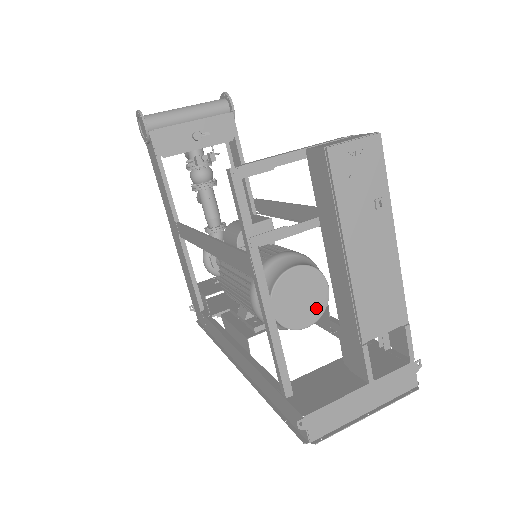
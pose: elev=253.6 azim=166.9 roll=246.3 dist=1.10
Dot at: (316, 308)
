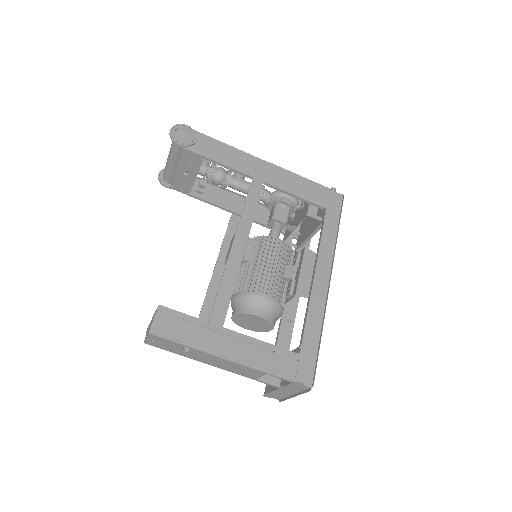
Dot at: (266, 324)
